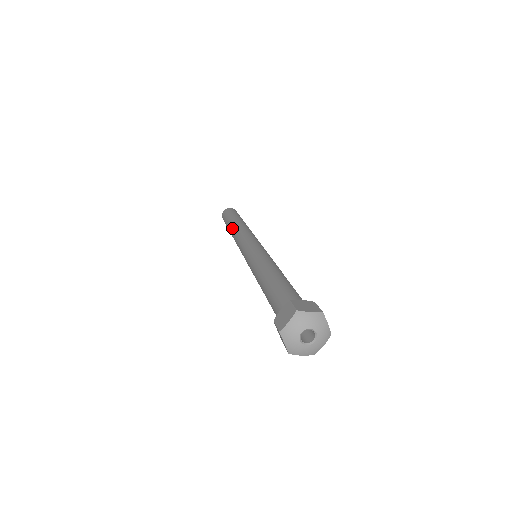
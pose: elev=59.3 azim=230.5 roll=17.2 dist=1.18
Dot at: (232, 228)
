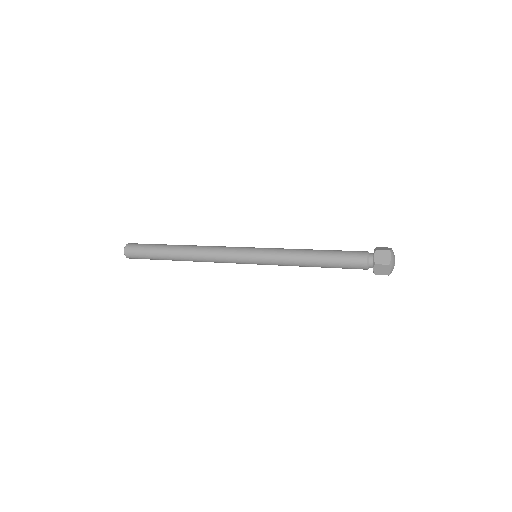
Dot at: (188, 245)
